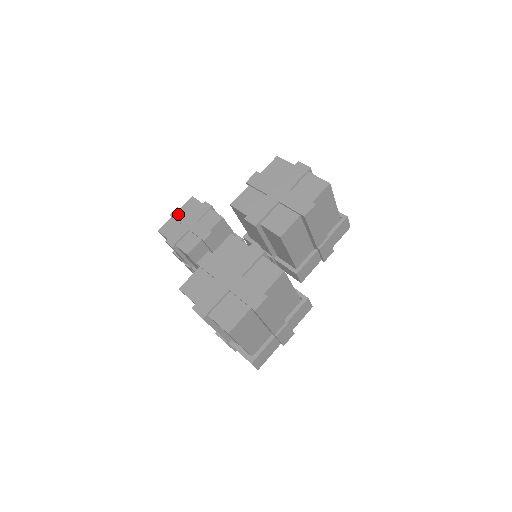
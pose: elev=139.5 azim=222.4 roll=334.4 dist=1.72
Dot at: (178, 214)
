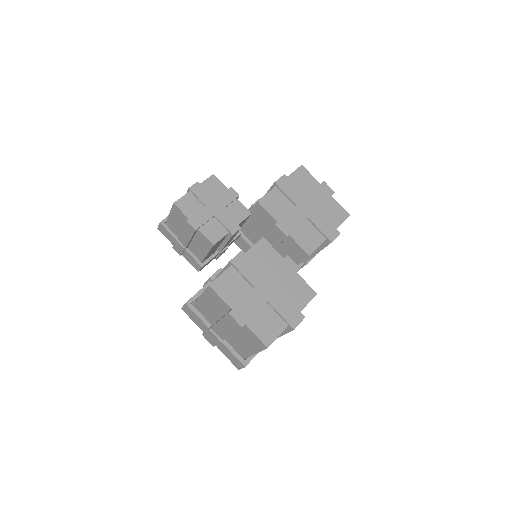
Dot at: (200, 191)
